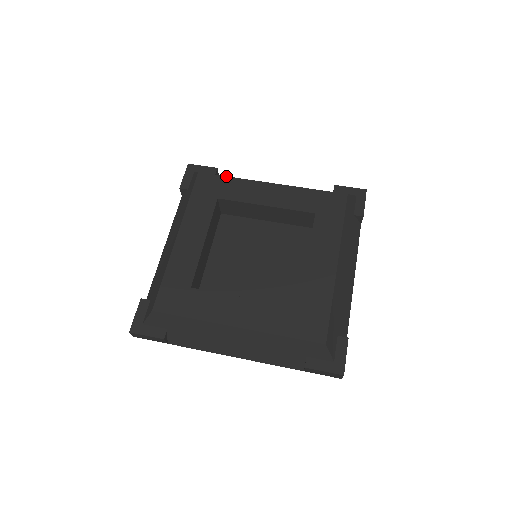
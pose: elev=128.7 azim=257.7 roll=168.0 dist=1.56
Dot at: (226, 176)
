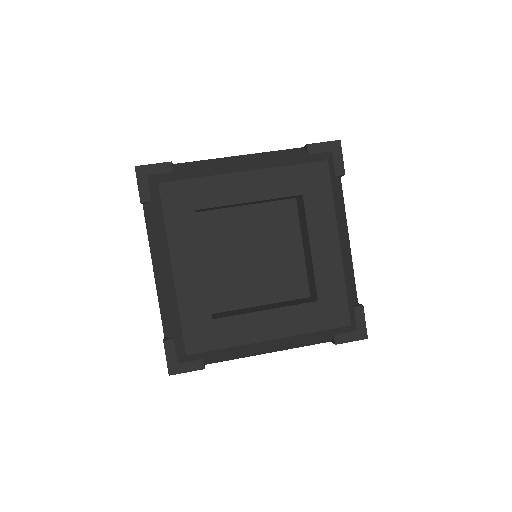
Dot at: (192, 178)
